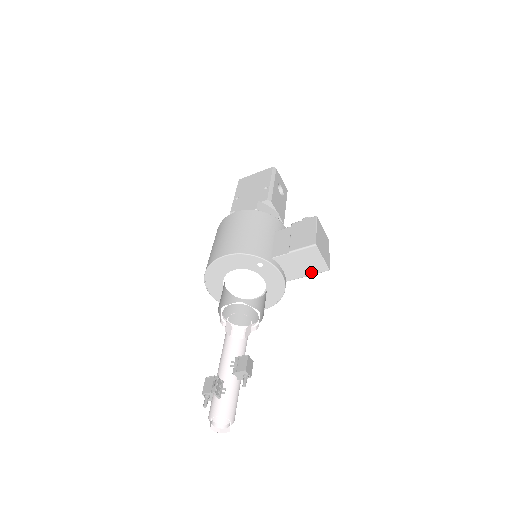
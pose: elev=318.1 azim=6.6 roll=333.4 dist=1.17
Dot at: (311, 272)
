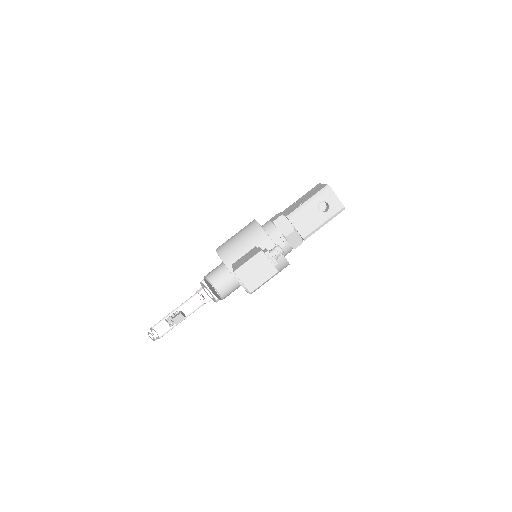
Dot at: occluded
